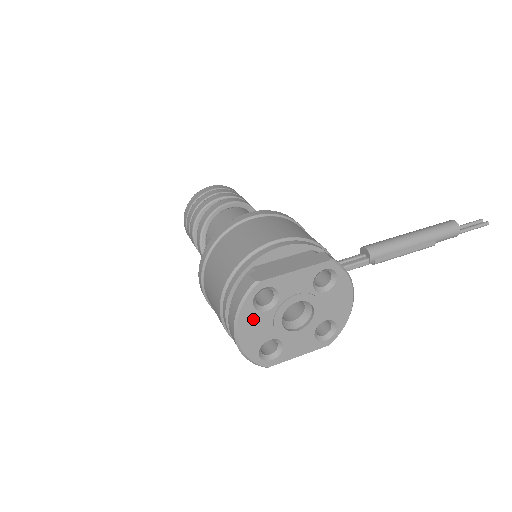
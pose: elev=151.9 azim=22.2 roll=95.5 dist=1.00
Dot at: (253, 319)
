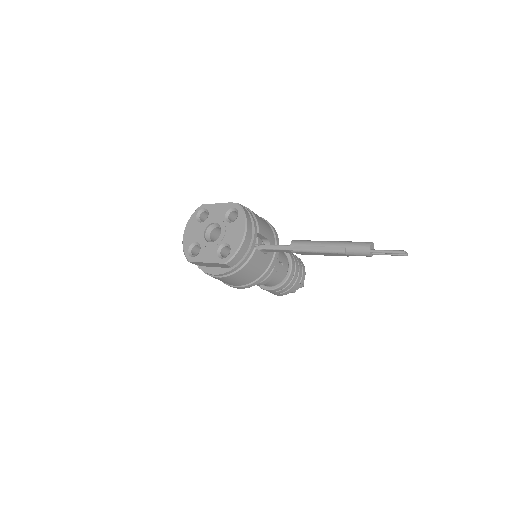
Dot at: (194, 225)
